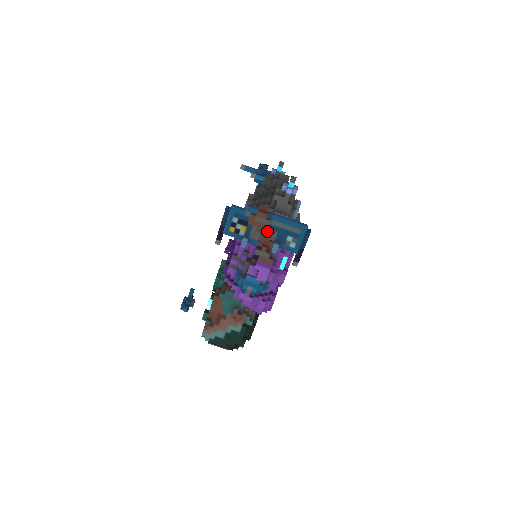
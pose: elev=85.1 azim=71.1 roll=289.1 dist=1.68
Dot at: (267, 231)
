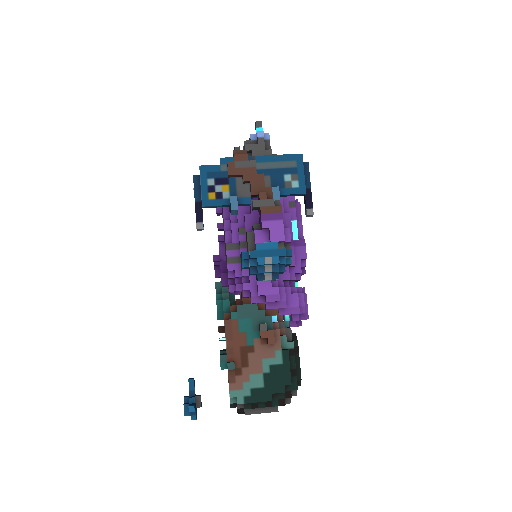
Dot at: (256, 175)
